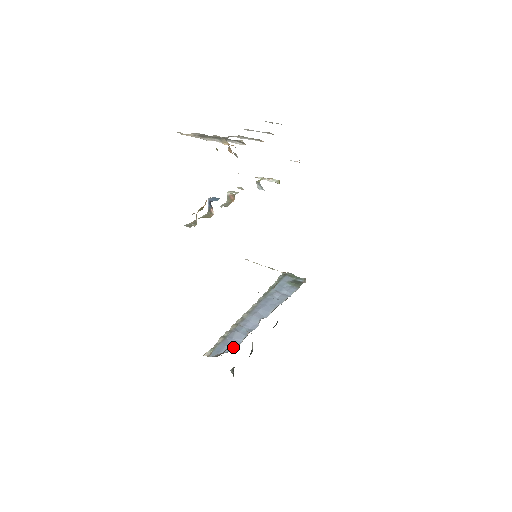
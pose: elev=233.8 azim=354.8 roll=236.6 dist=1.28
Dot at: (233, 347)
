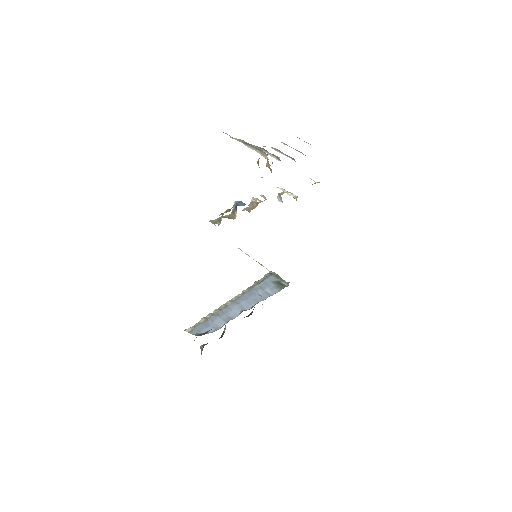
Dot at: (213, 330)
